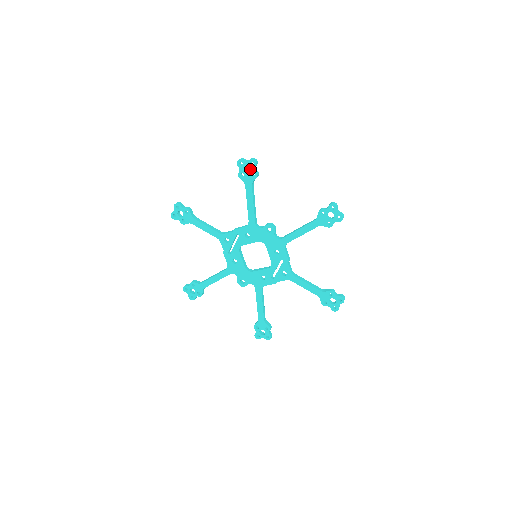
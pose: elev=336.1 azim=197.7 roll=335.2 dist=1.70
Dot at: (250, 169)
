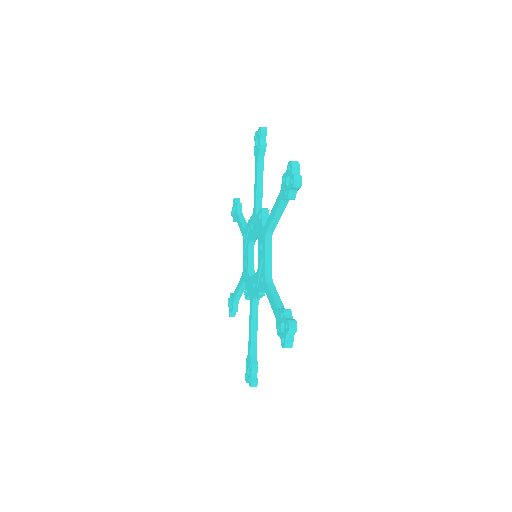
Dot at: (258, 140)
